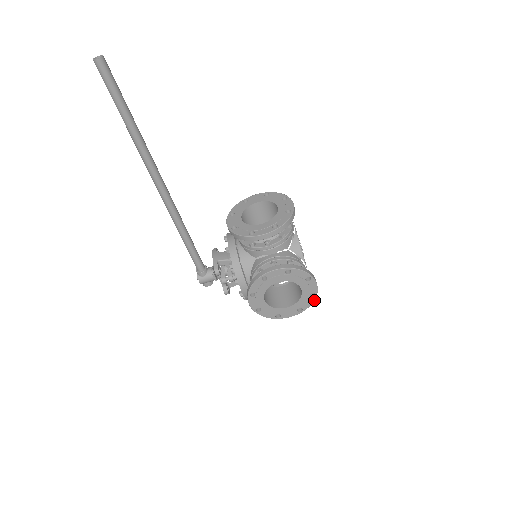
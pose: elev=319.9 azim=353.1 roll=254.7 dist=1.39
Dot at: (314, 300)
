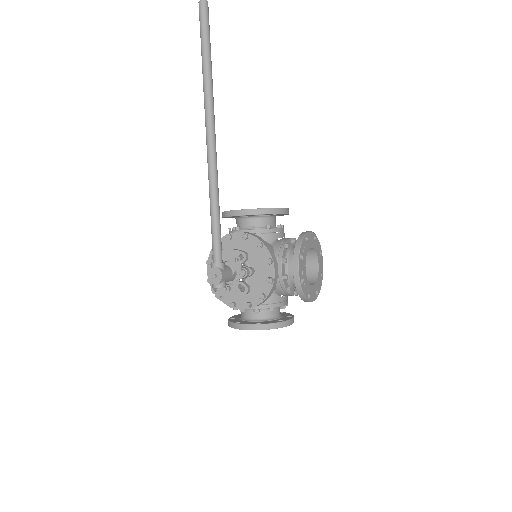
Dot at: occluded
